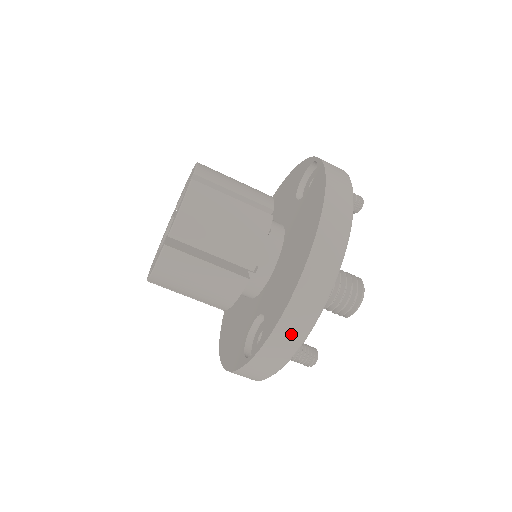
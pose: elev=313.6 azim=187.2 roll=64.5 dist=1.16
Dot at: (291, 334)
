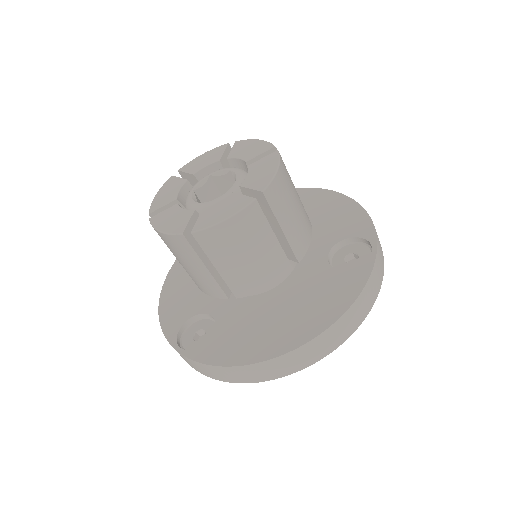
Dot at: (219, 374)
